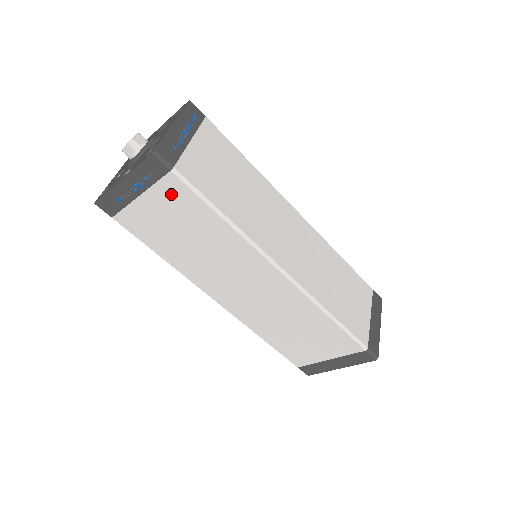
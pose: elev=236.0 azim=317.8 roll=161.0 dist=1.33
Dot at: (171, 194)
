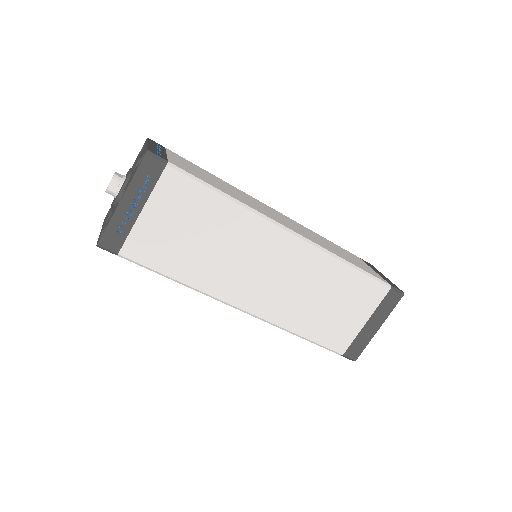
Dot at: (172, 192)
